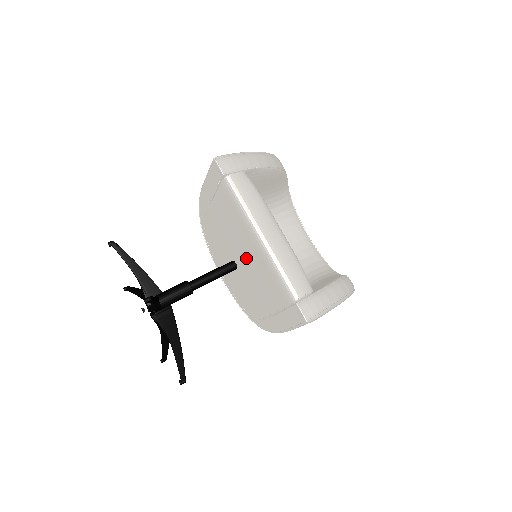
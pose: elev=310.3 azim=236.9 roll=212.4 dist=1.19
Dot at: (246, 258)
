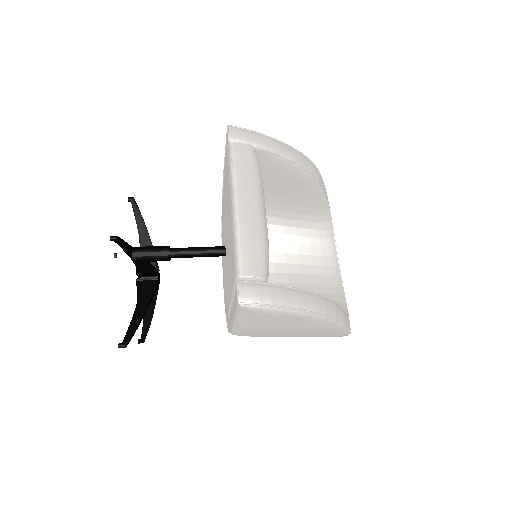
Dot at: (228, 237)
